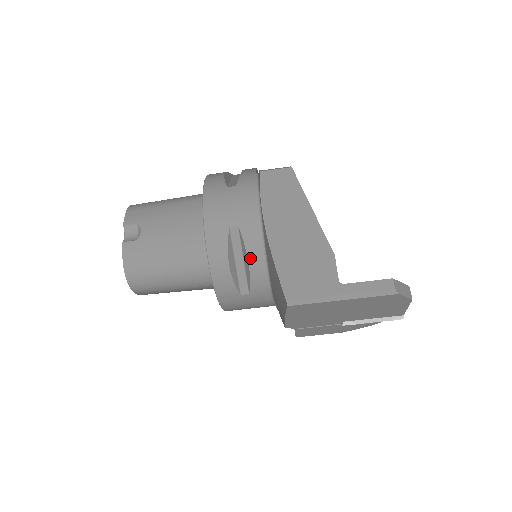
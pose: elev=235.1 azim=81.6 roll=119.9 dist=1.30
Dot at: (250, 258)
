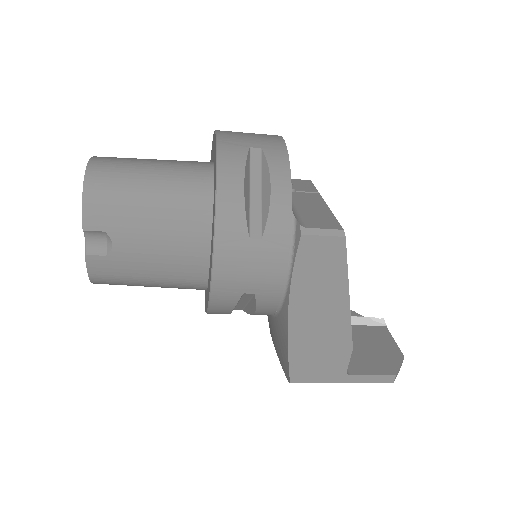
Dot at: (258, 312)
